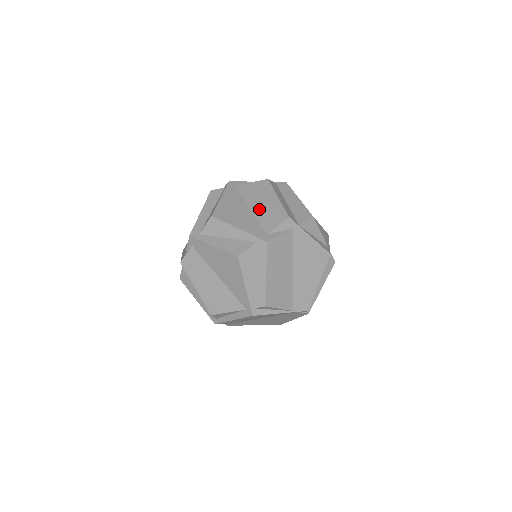
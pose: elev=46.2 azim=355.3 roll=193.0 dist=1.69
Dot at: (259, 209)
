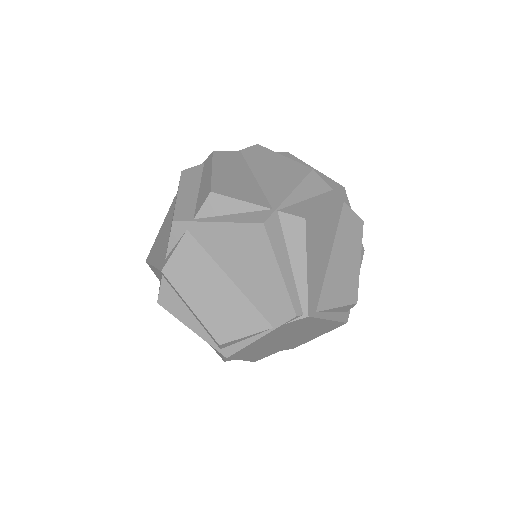
Dot at: occluded
